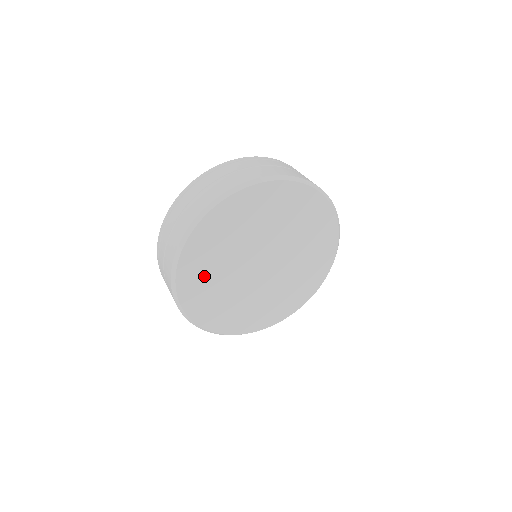
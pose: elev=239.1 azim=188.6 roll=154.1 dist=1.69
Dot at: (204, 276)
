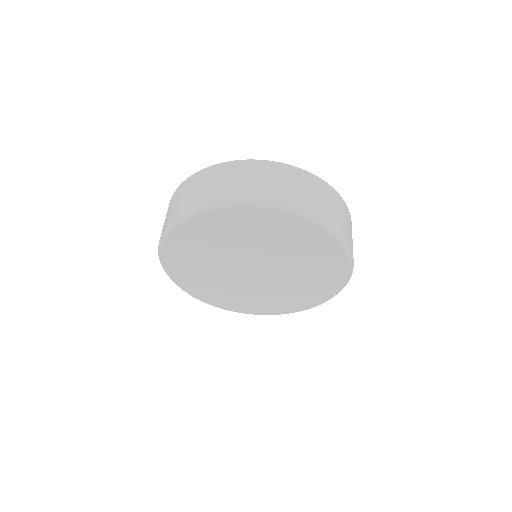
Dot at: (192, 253)
